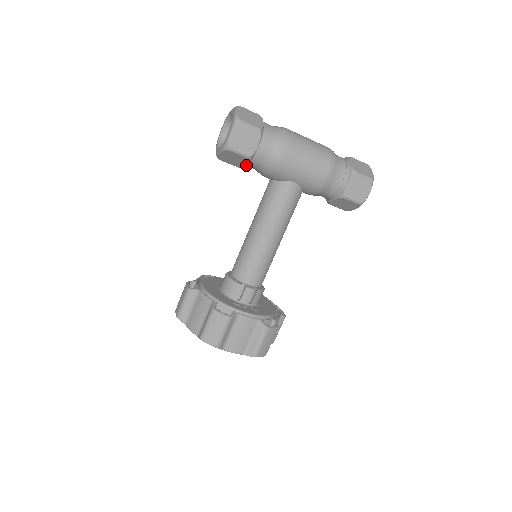
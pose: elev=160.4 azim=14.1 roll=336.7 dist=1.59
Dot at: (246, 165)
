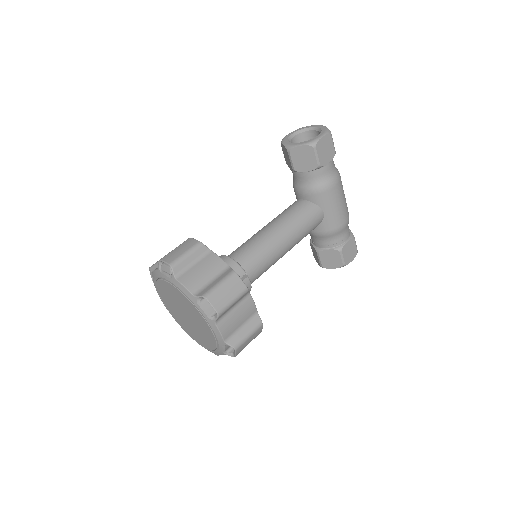
Dot at: (302, 172)
